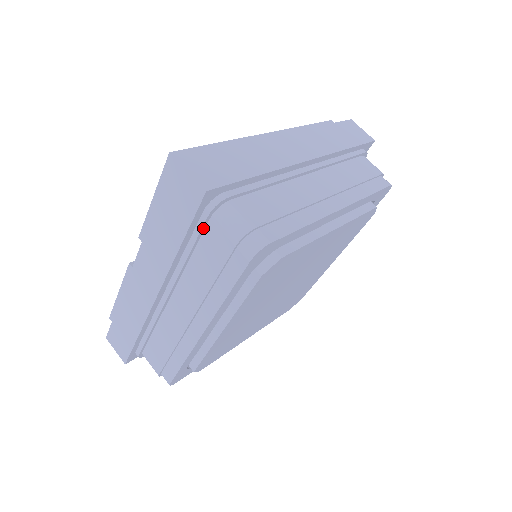
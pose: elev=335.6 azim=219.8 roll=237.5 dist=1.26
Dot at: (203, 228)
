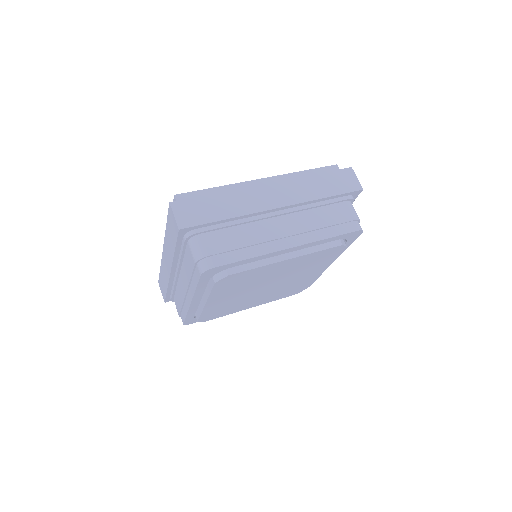
Dot at: (185, 246)
